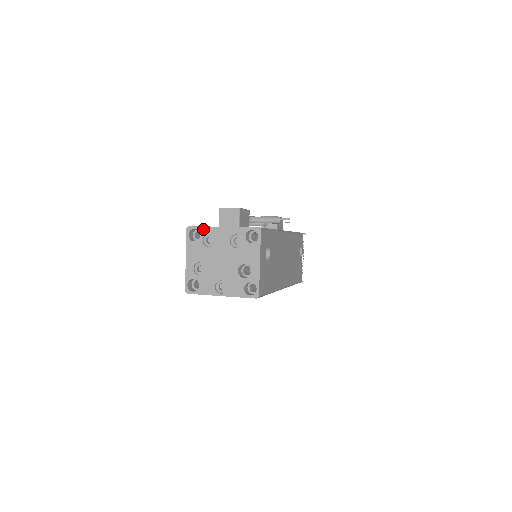
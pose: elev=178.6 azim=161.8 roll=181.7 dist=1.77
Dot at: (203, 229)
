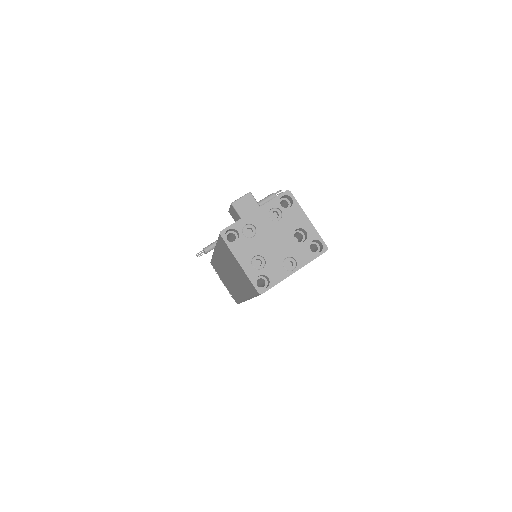
Dot at: (237, 224)
